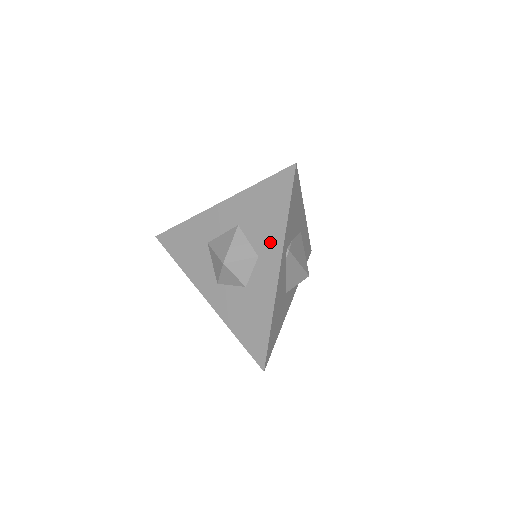
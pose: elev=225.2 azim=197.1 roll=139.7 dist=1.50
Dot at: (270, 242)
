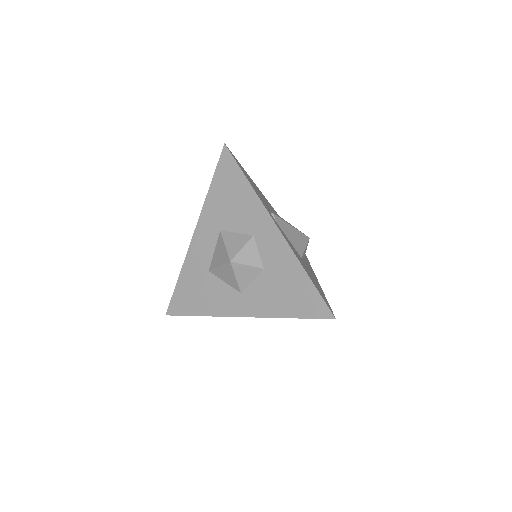
Dot at: (253, 215)
